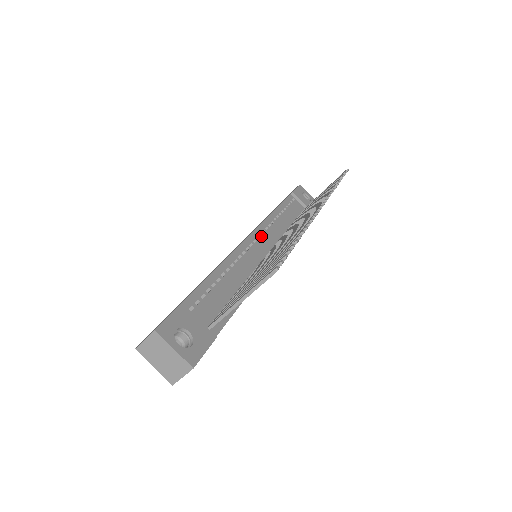
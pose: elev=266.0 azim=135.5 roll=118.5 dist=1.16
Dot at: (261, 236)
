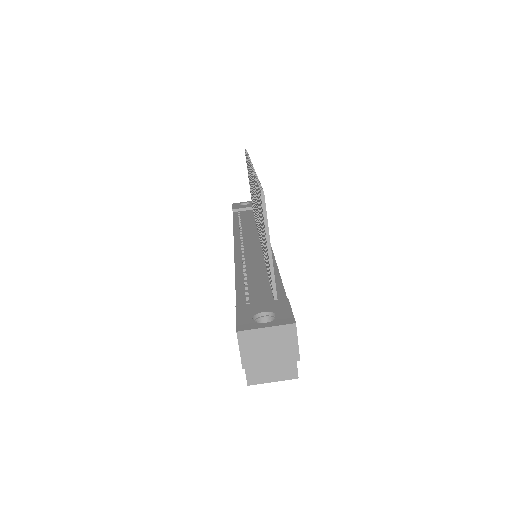
Dot at: (243, 241)
